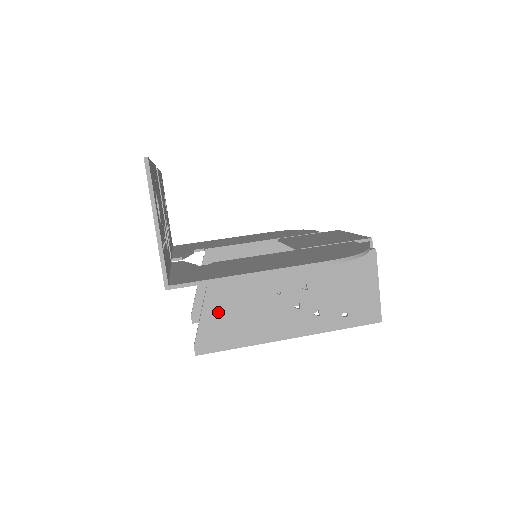
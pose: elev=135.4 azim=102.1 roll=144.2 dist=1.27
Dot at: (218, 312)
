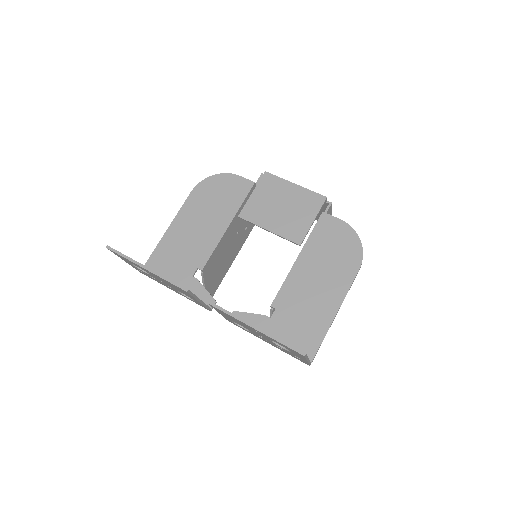
Dot at: occluded
